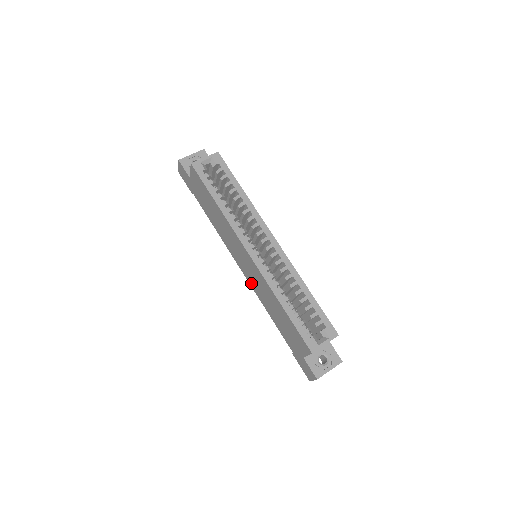
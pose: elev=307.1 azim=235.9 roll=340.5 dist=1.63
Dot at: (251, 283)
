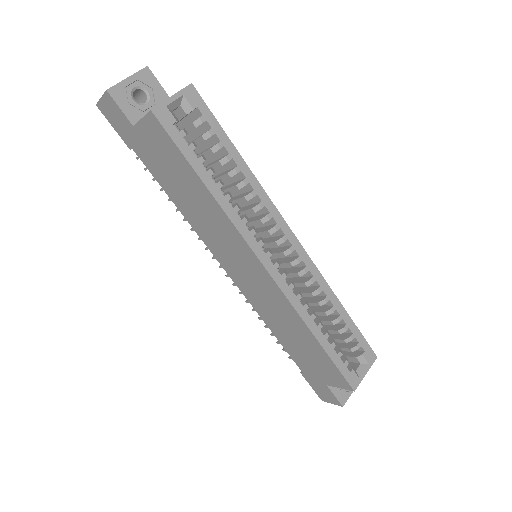
Dot at: (246, 293)
